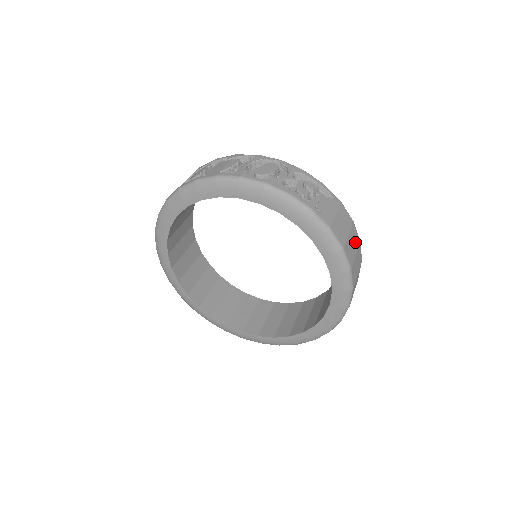
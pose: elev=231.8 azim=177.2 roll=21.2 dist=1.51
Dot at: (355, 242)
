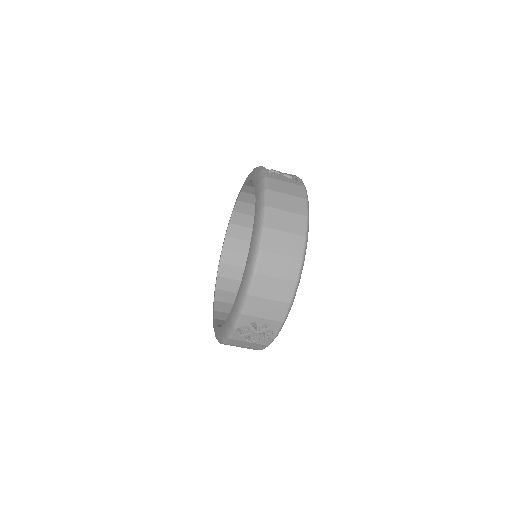
Dot at: (295, 207)
